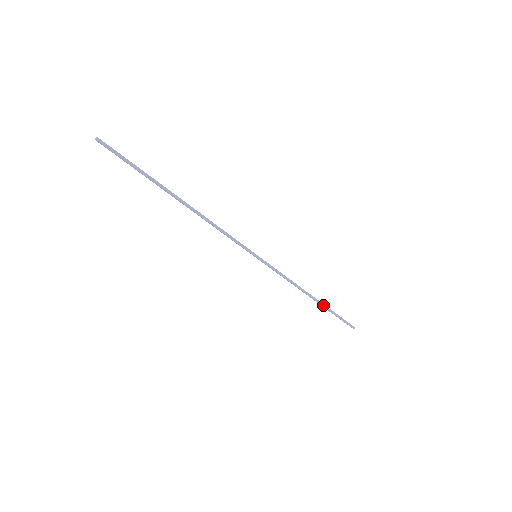
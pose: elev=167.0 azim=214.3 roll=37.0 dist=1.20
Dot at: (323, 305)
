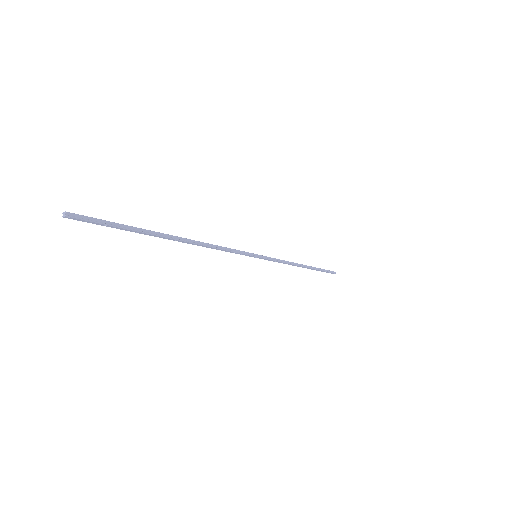
Dot at: (312, 268)
